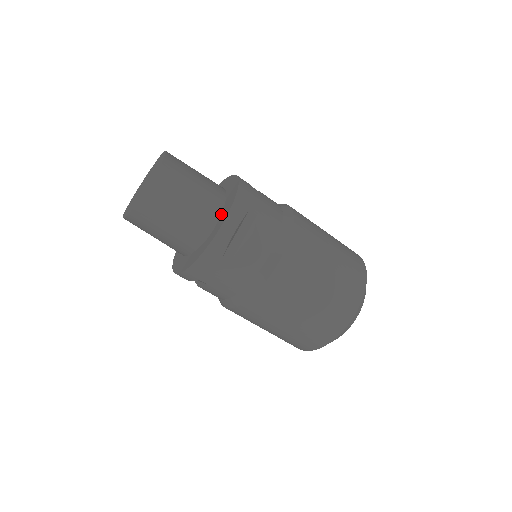
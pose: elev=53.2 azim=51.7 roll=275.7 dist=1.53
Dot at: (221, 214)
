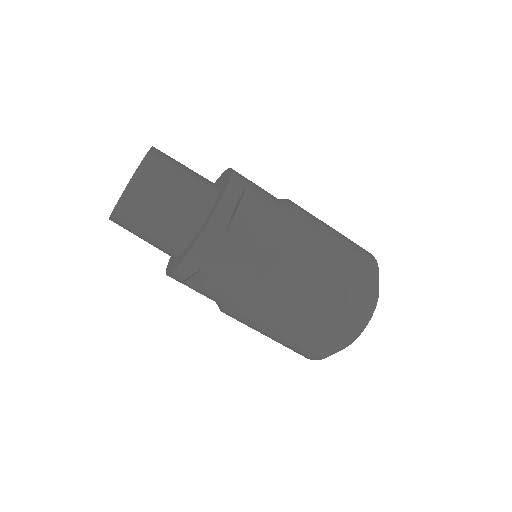
Dot at: (217, 196)
